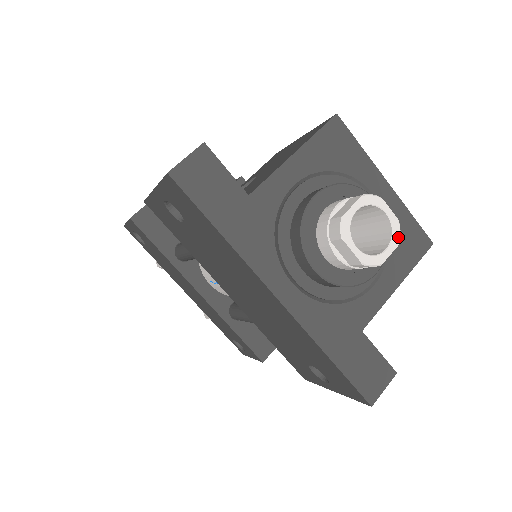
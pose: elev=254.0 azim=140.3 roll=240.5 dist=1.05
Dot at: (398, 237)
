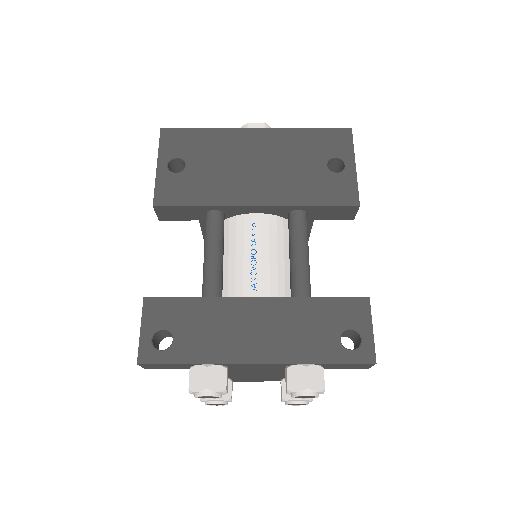
Dot at: occluded
